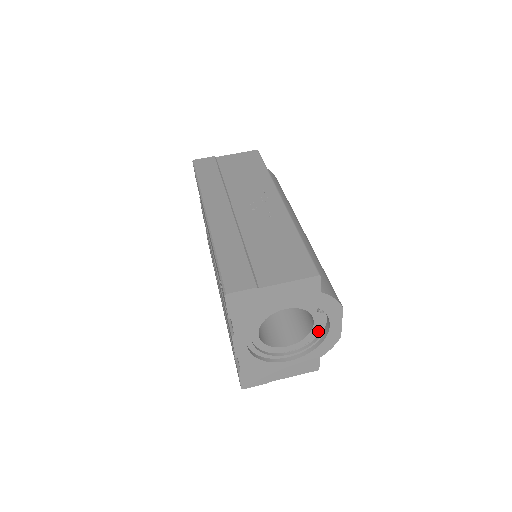
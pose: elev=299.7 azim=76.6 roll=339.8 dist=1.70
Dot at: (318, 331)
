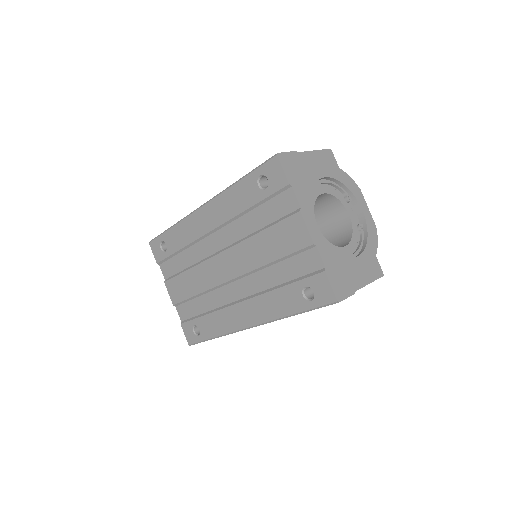
Dot at: (357, 226)
